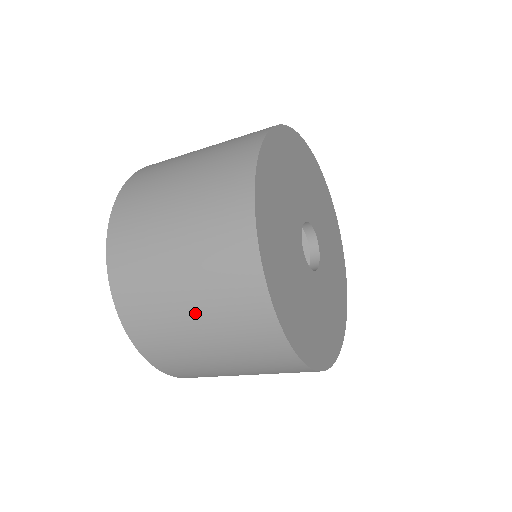
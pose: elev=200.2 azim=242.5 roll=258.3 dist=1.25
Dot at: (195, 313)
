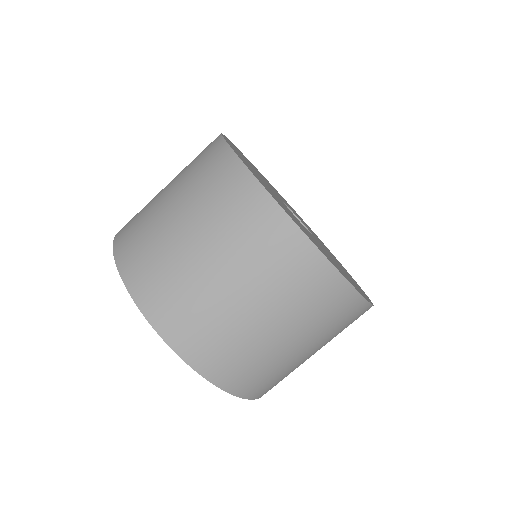
Dot at: (226, 273)
